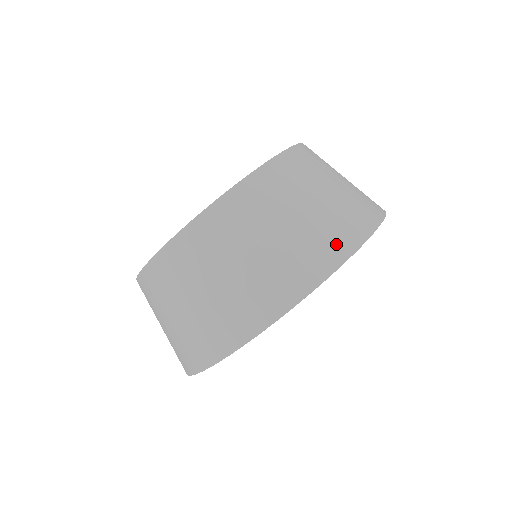
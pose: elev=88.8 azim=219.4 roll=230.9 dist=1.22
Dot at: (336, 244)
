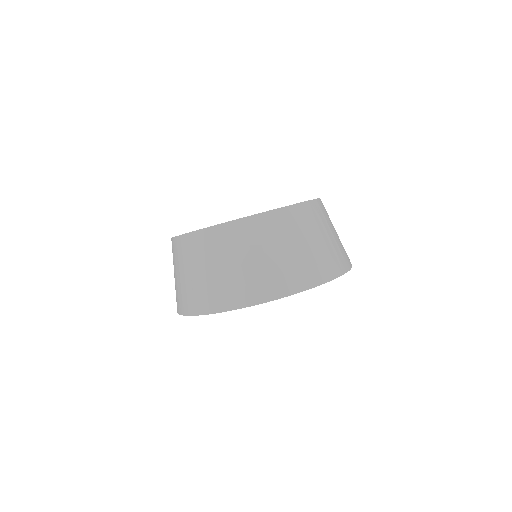
Dot at: occluded
